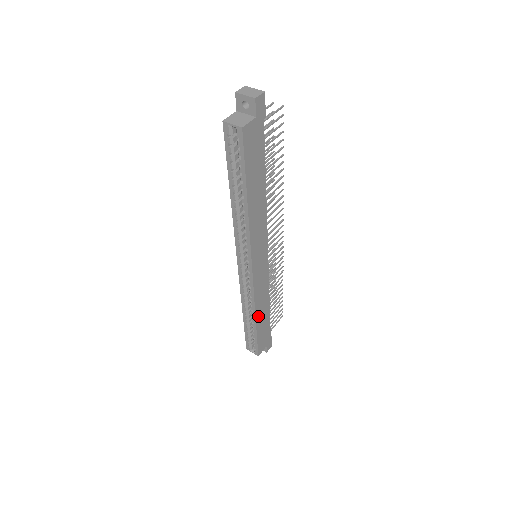
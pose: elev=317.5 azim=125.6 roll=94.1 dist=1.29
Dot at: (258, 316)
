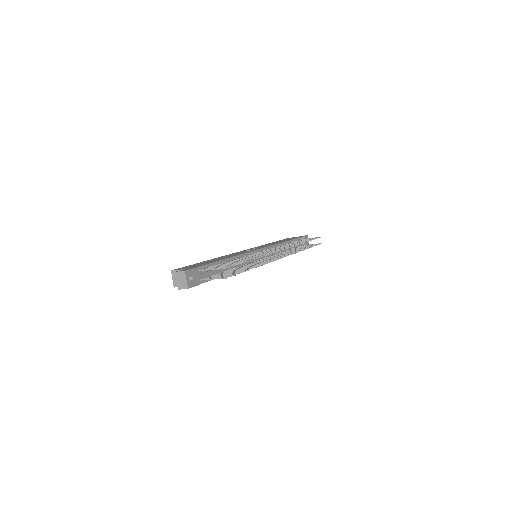
Dot at: occluded
